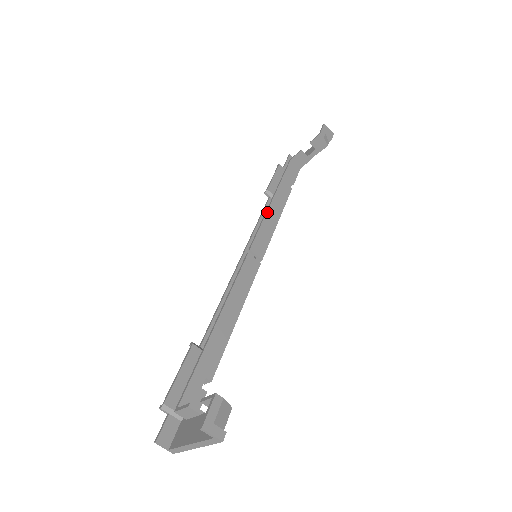
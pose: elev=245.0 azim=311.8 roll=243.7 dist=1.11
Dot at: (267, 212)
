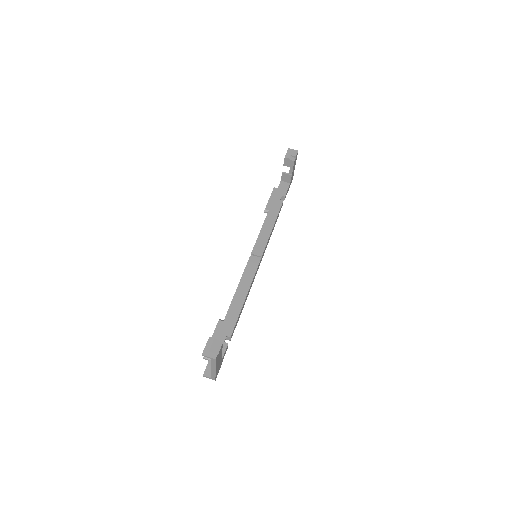
Dot at: (263, 225)
